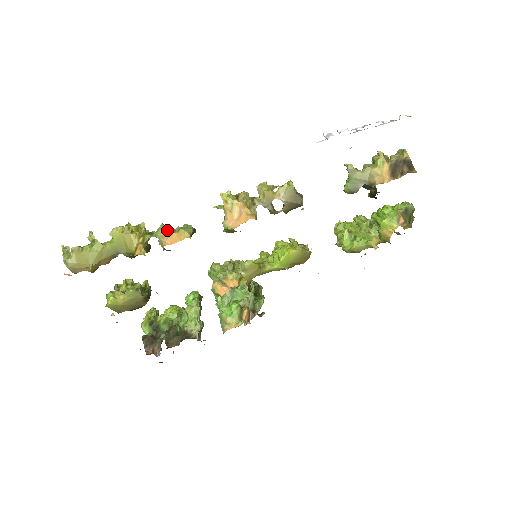
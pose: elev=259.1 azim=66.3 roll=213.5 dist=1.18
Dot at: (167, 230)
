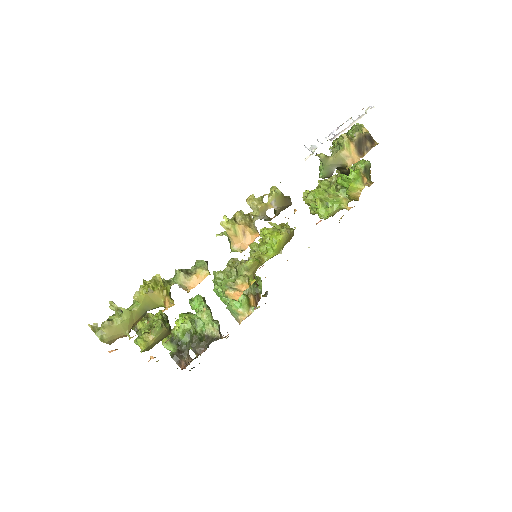
Dot at: (185, 275)
